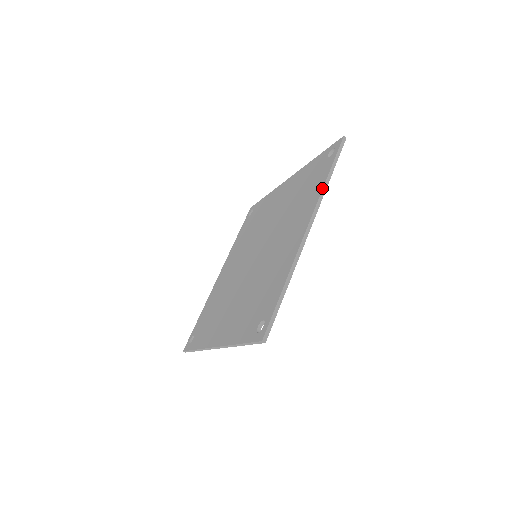
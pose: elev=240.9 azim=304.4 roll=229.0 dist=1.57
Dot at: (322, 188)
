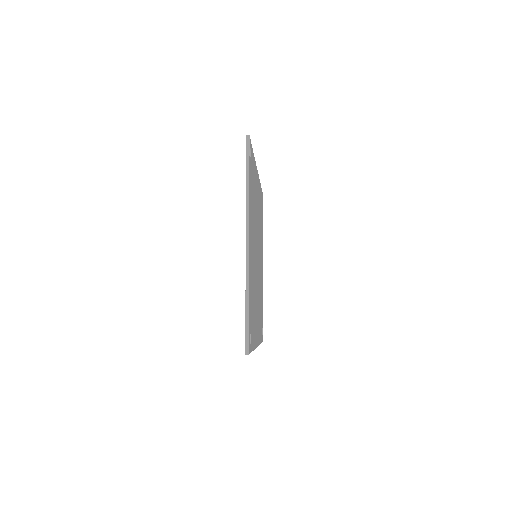
Dot at: occluded
